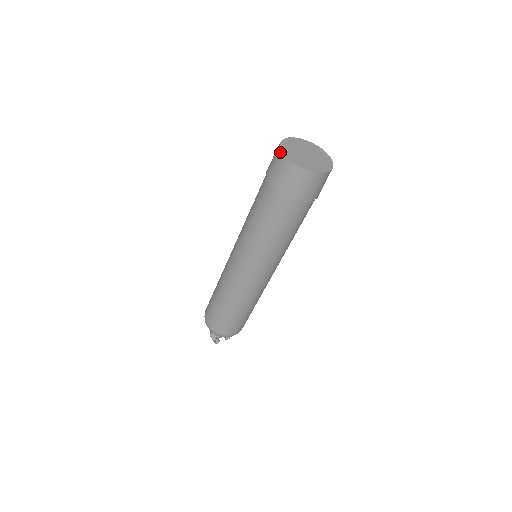
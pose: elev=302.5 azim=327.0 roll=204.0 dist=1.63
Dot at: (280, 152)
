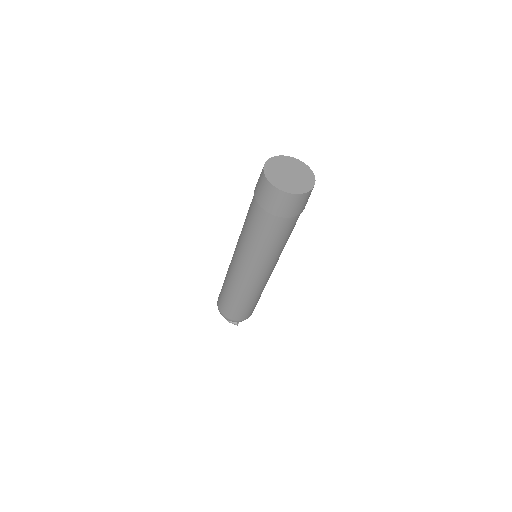
Dot at: (274, 189)
